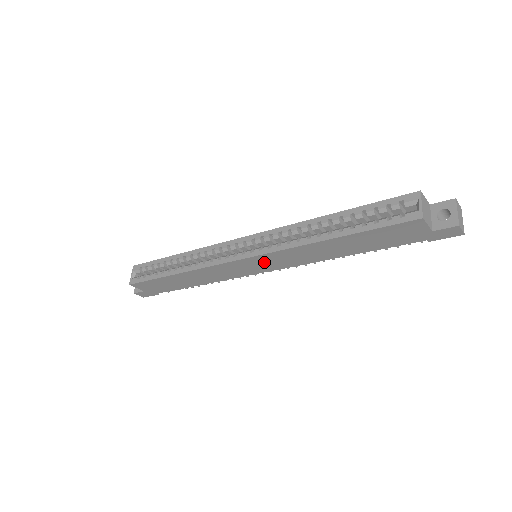
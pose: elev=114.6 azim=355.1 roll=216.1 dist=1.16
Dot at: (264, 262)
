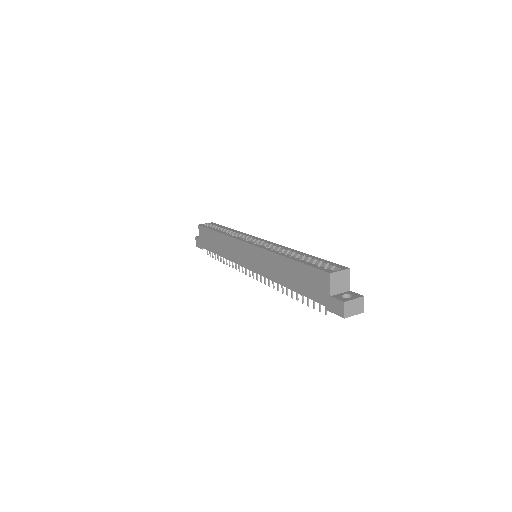
Dot at: (253, 256)
